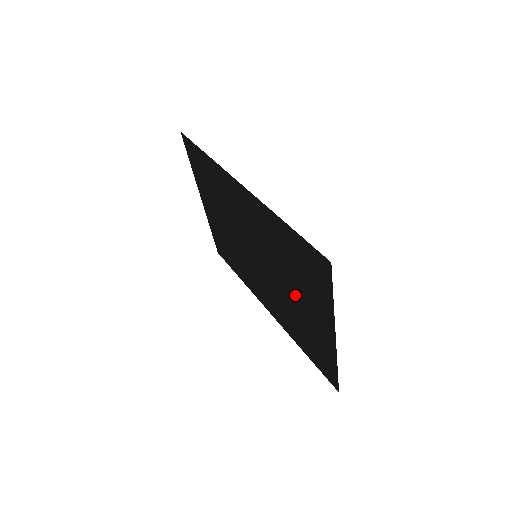
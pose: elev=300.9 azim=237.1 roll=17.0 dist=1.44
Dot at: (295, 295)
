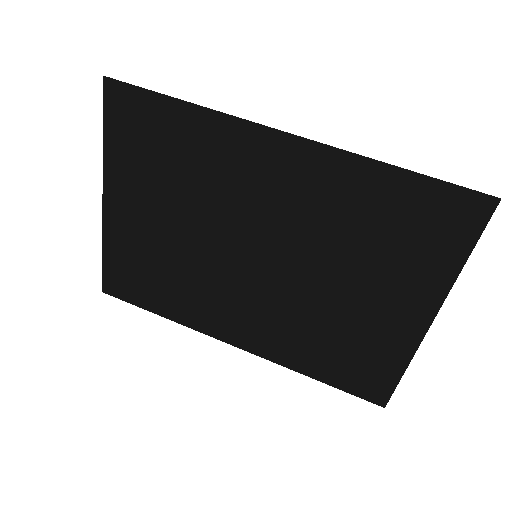
Dot at: (351, 287)
